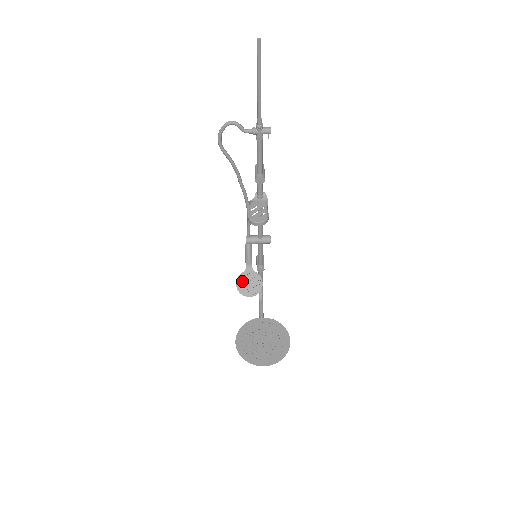
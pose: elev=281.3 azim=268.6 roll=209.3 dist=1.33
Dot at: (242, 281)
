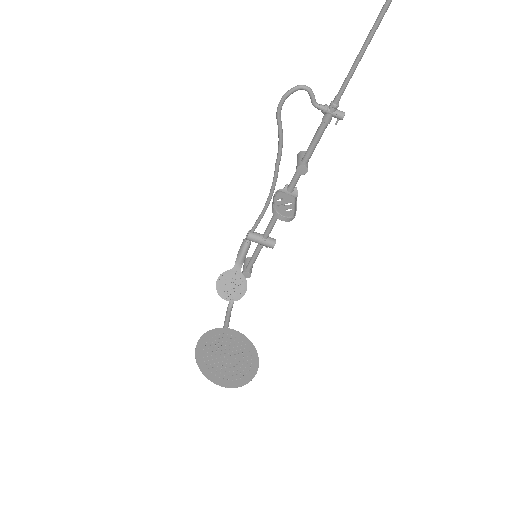
Dot at: (225, 280)
